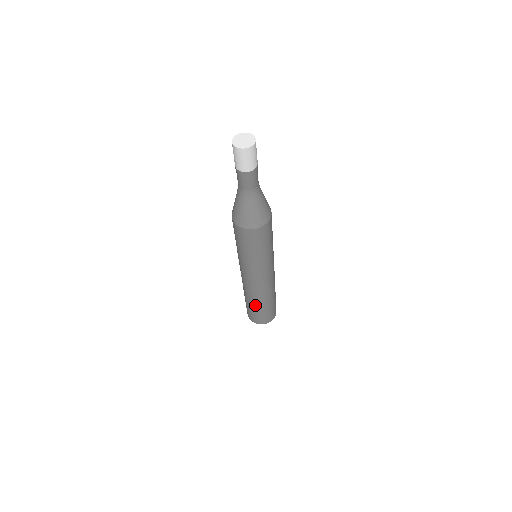
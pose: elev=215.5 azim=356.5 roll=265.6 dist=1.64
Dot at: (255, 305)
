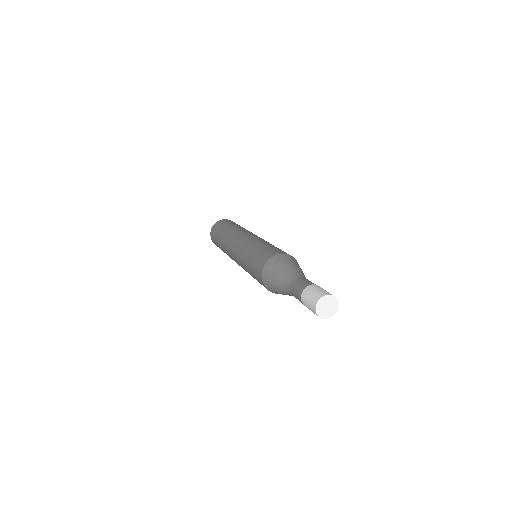
Dot at: occluded
